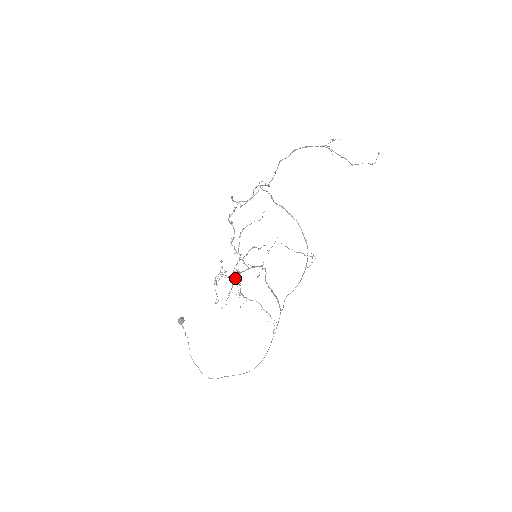
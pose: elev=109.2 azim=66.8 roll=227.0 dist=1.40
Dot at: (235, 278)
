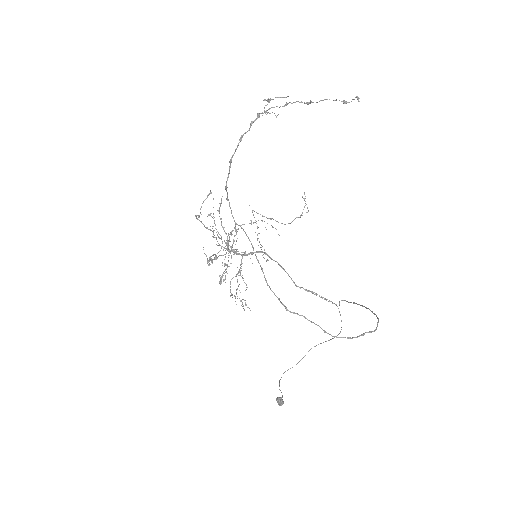
Dot at: occluded
